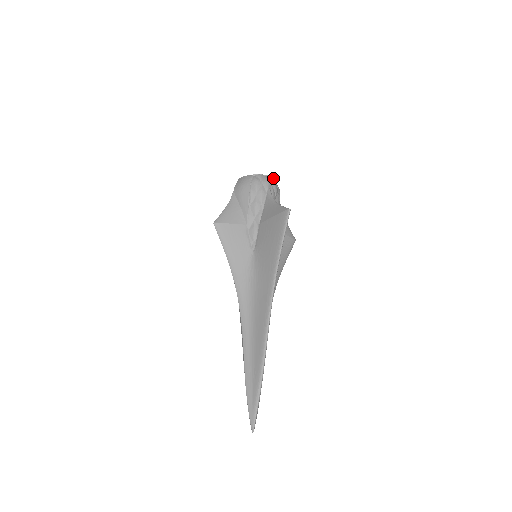
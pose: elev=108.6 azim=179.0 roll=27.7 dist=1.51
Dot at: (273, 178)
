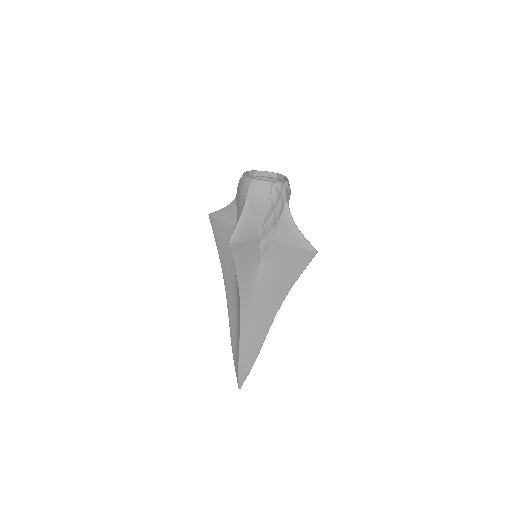
Dot at: occluded
